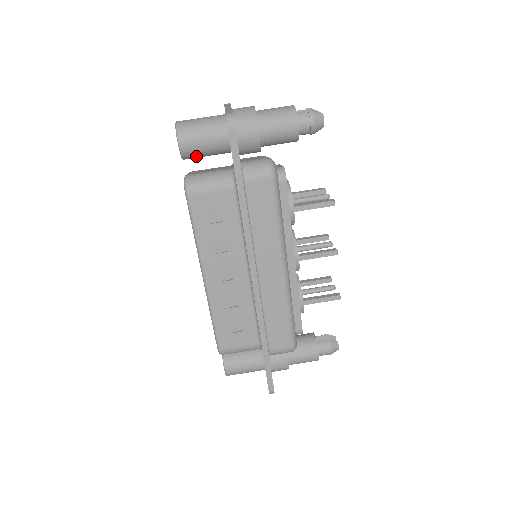
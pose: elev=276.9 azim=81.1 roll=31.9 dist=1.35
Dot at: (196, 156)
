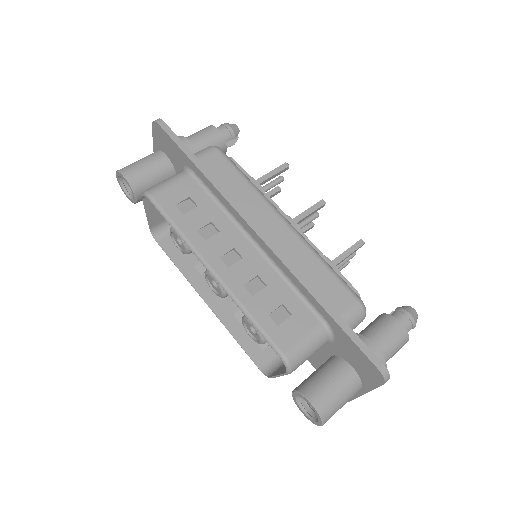
Dot at: (146, 186)
